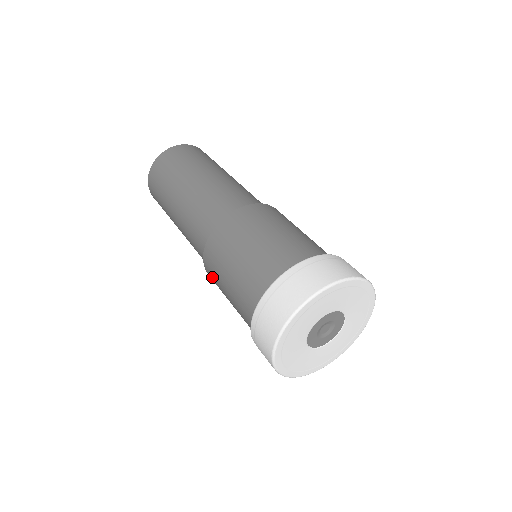
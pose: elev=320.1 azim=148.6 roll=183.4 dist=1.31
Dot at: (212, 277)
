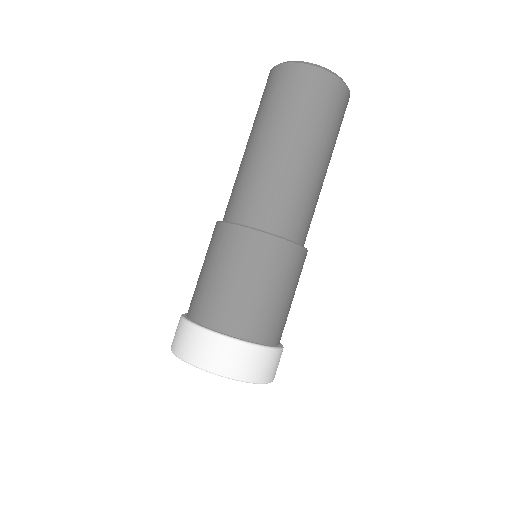
Dot at: occluded
